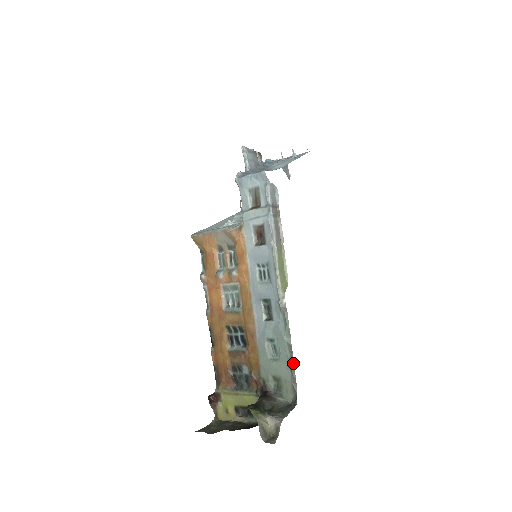
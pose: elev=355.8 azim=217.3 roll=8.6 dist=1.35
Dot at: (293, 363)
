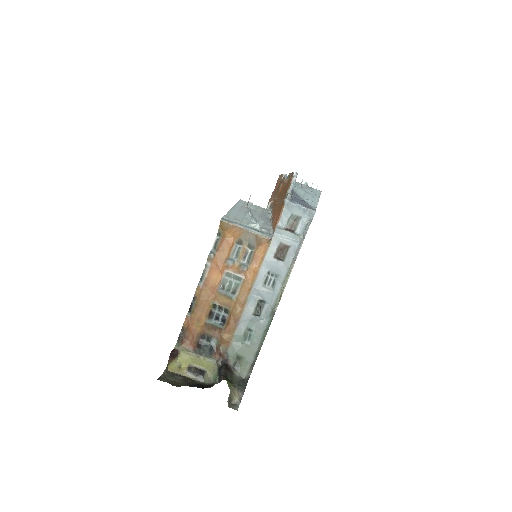
Dot at: occluded
